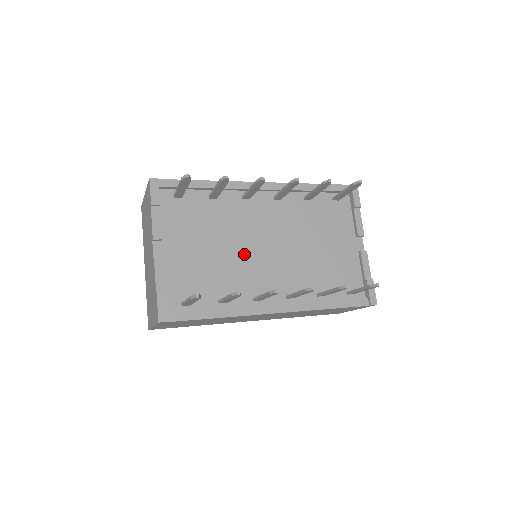
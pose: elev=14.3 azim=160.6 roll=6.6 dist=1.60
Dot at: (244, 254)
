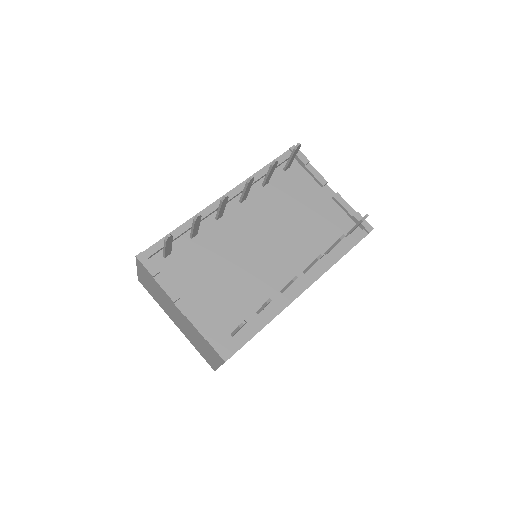
Dot at: (249, 263)
